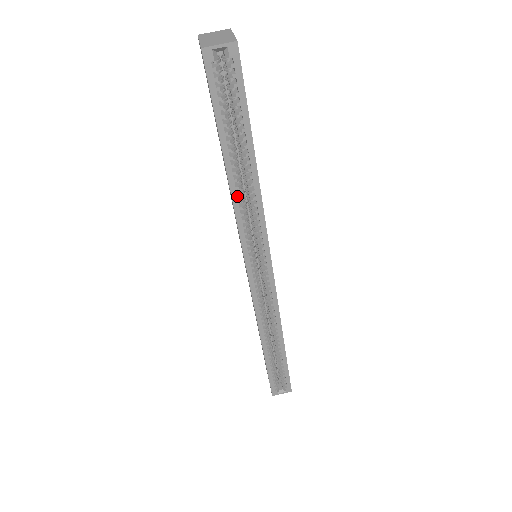
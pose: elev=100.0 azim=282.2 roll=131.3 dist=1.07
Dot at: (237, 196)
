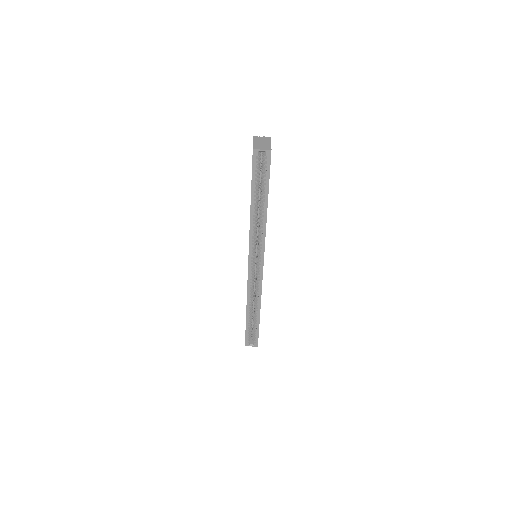
Dot at: (253, 222)
